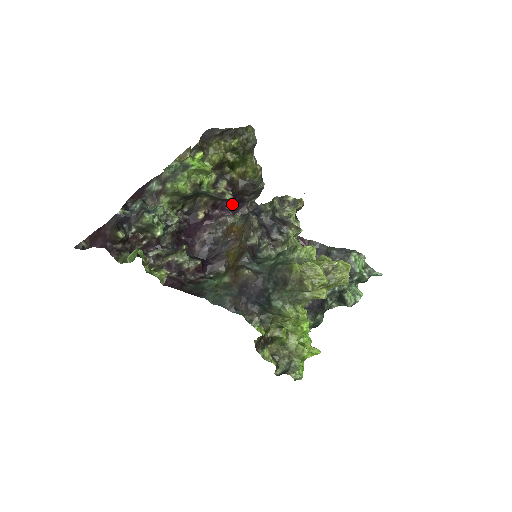
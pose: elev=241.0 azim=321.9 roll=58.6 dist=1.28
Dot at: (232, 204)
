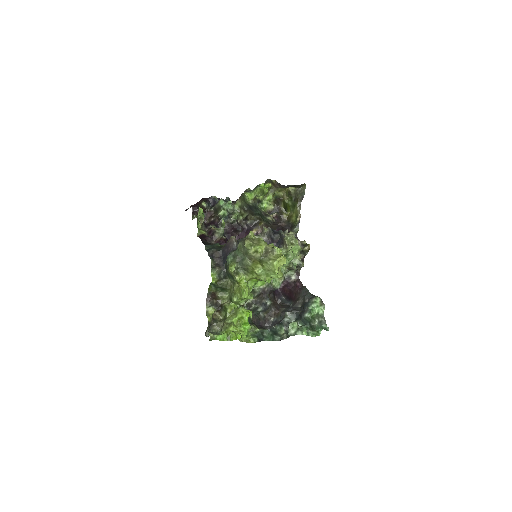
Dot at: occluded
